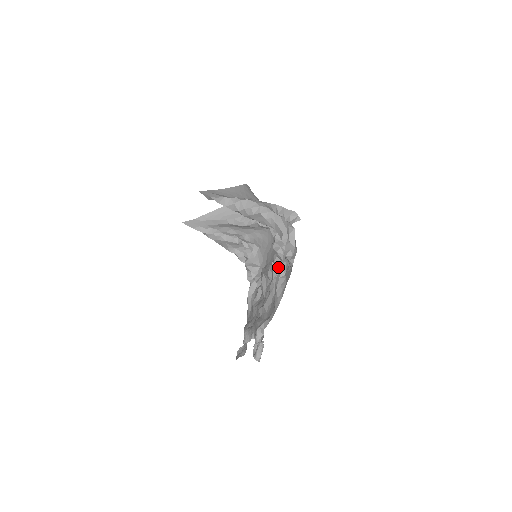
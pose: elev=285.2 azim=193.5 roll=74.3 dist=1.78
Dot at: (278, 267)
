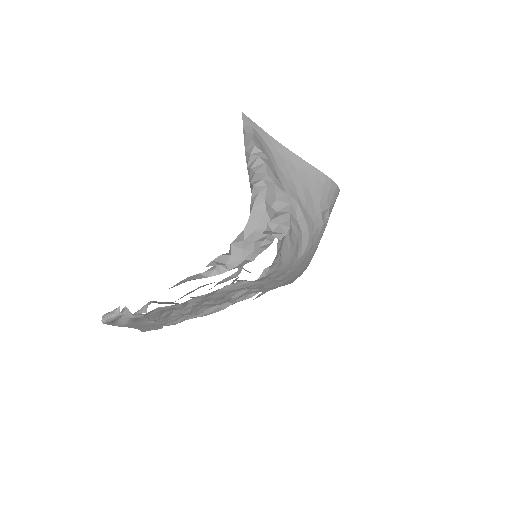
Dot at: occluded
